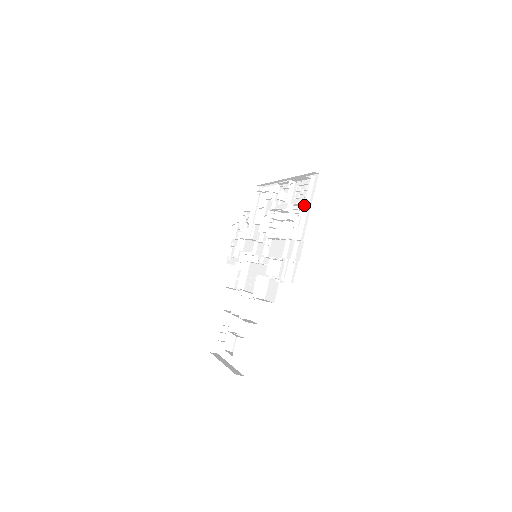
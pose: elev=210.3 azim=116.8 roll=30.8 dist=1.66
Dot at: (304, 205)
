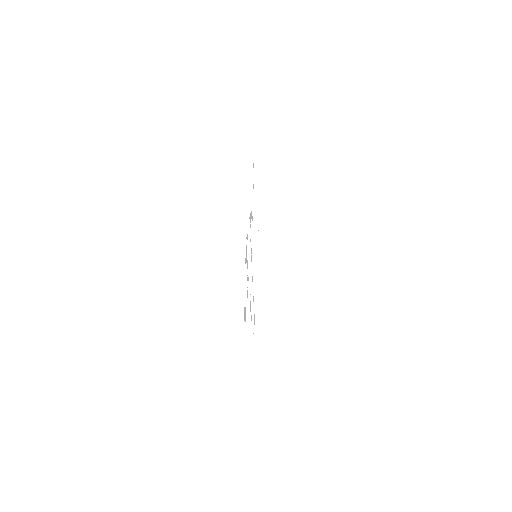
Dot at: (252, 280)
